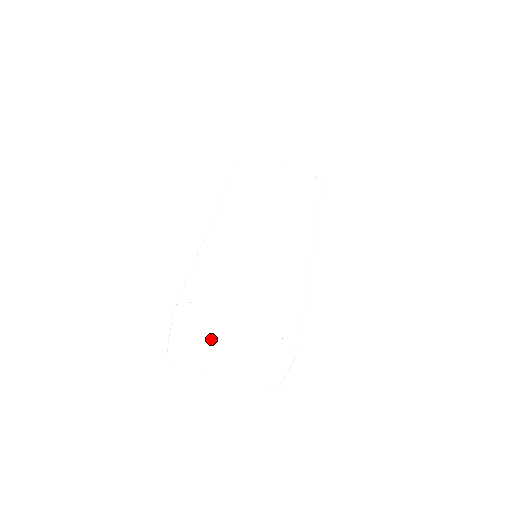
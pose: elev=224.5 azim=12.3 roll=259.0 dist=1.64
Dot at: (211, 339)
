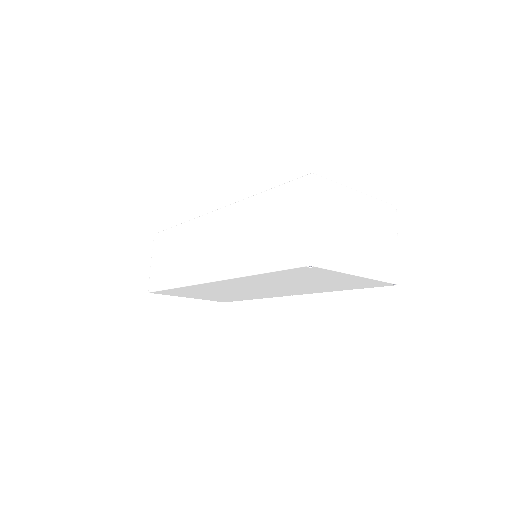
Dot at: (344, 206)
